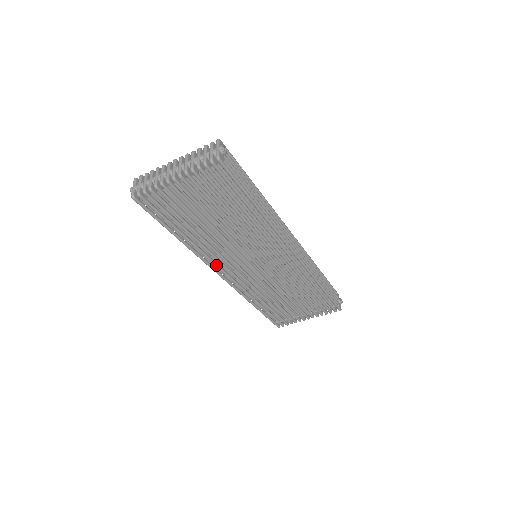
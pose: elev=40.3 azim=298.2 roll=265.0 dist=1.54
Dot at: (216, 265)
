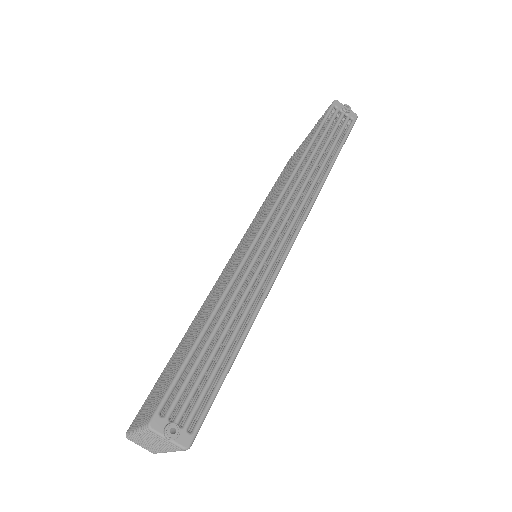
Dot at: occluded
